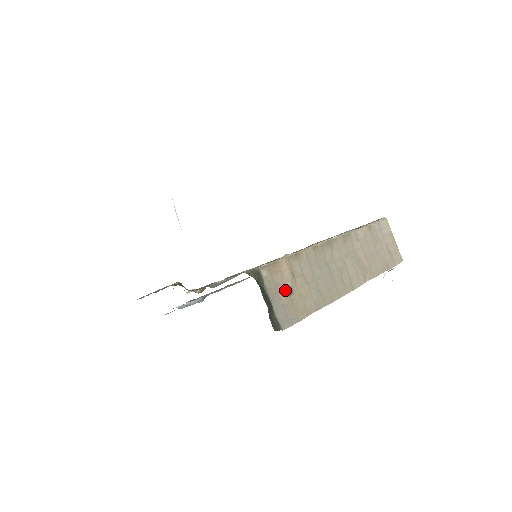
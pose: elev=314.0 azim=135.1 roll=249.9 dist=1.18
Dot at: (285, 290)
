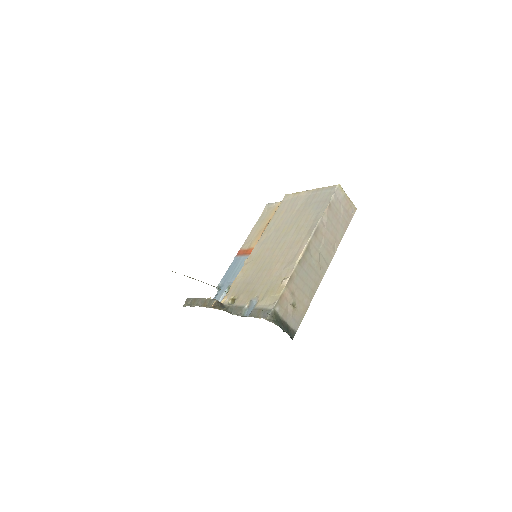
Dot at: (291, 307)
